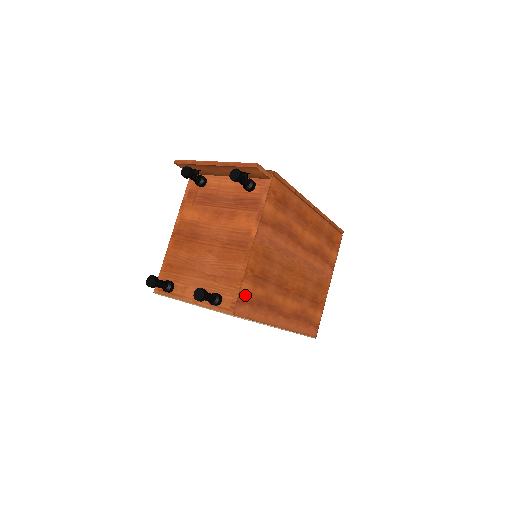
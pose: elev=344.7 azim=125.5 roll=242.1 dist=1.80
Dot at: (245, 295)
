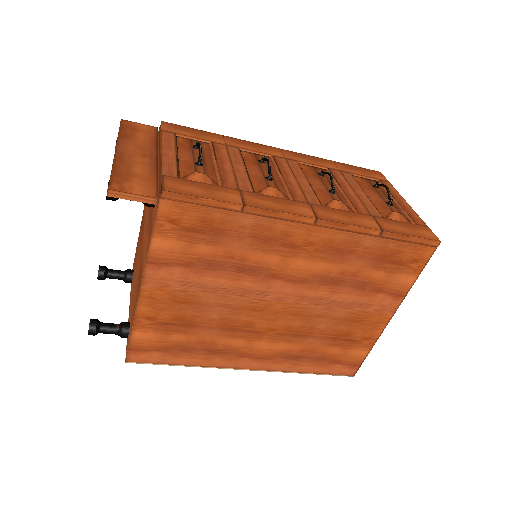
Dot at: (146, 343)
